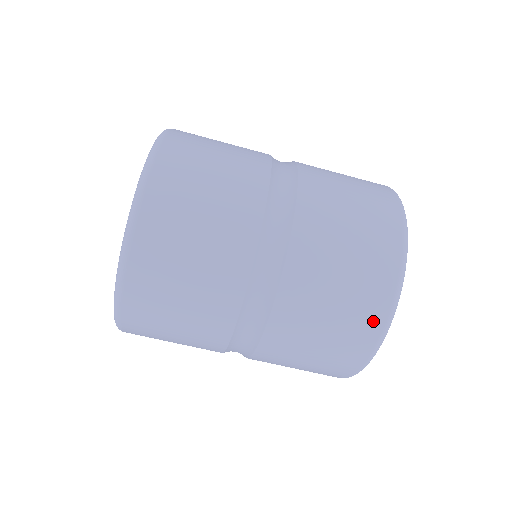
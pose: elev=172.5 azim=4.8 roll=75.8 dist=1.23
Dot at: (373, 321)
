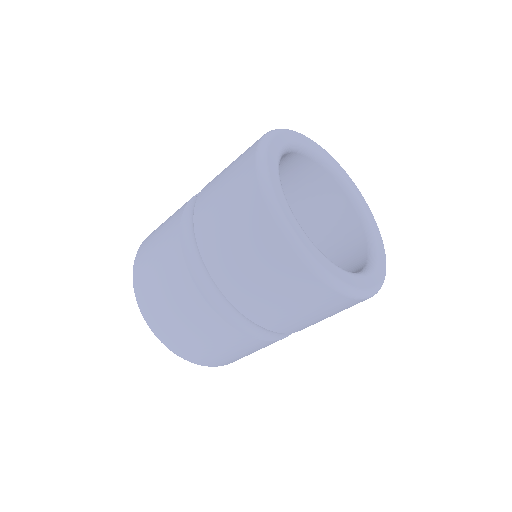
Dot at: (302, 277)
